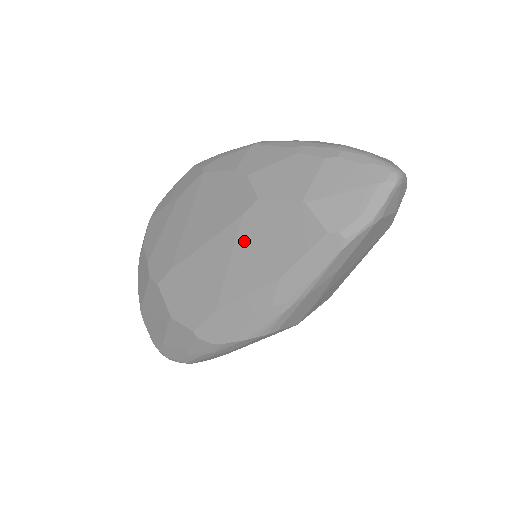
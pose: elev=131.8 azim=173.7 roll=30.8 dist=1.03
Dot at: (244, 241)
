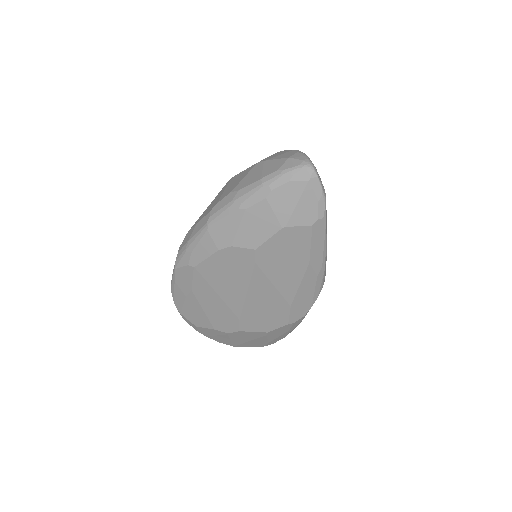
Dot at: (270, 271)
